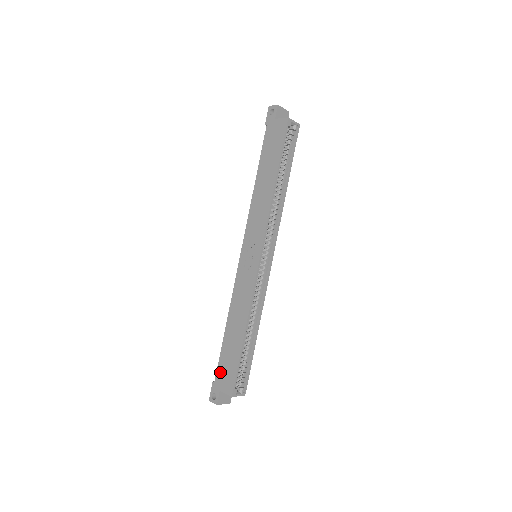
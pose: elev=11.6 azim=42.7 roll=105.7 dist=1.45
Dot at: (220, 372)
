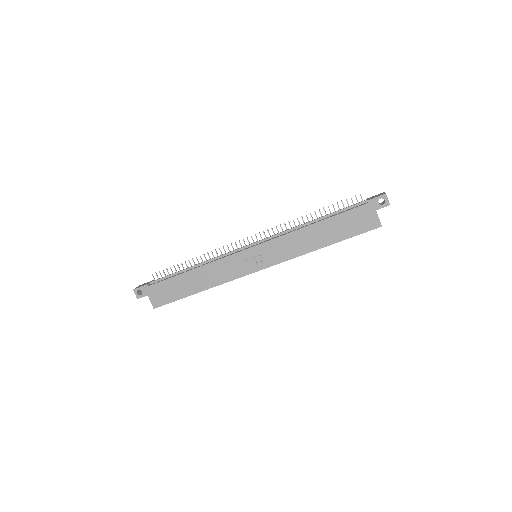
Dot at: (158, 287)
